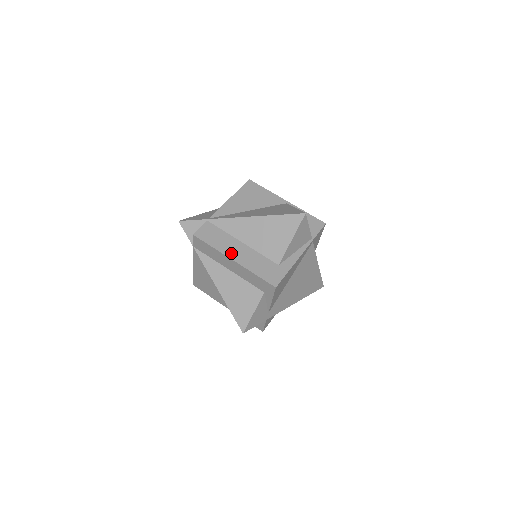
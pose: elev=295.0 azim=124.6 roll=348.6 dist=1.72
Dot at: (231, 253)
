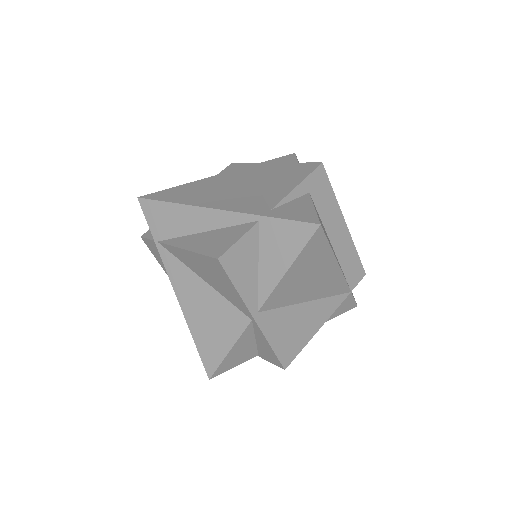
Dot at: occluded
